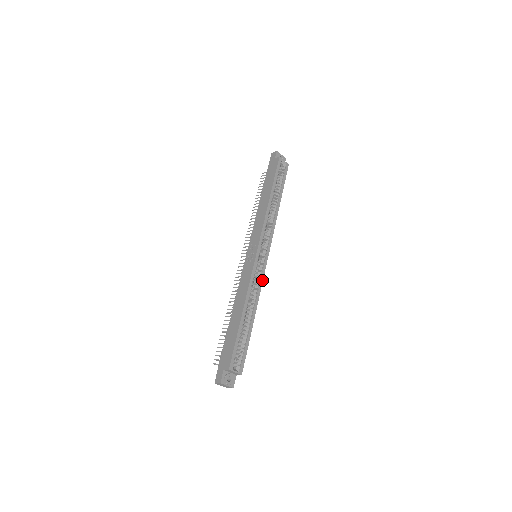
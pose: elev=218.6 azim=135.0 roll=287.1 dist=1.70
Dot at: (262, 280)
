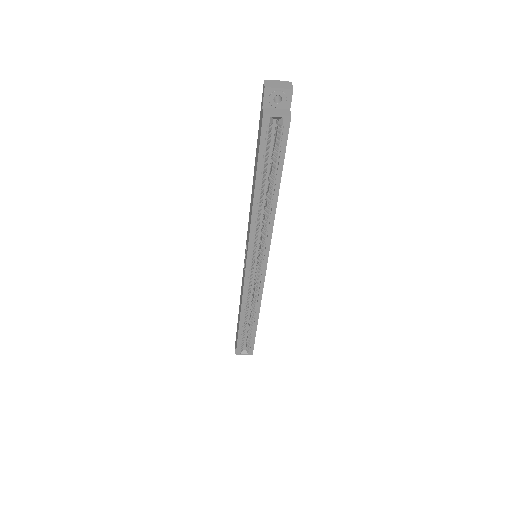
Dot at: (262, 288)
